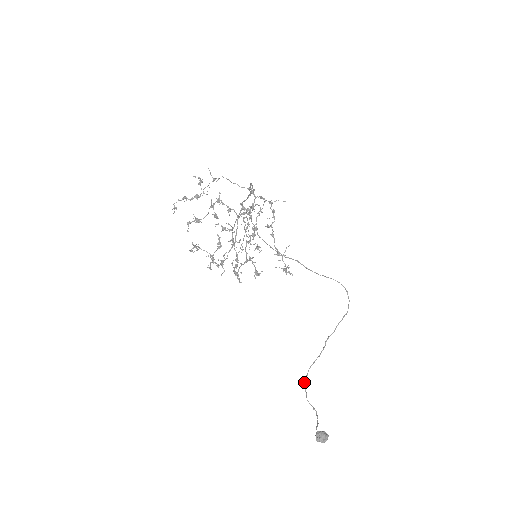
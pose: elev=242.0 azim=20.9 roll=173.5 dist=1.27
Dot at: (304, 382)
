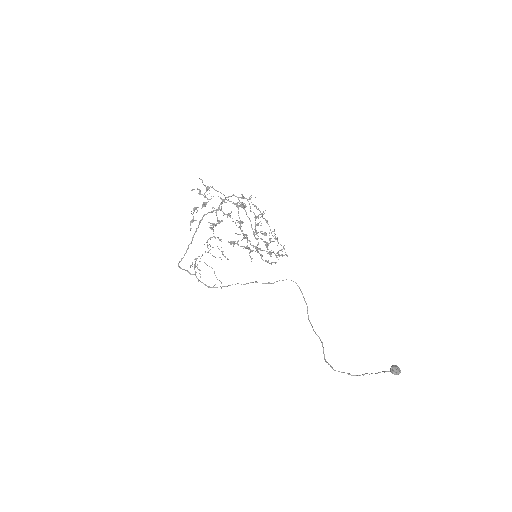
Dot at: (335, 370)
